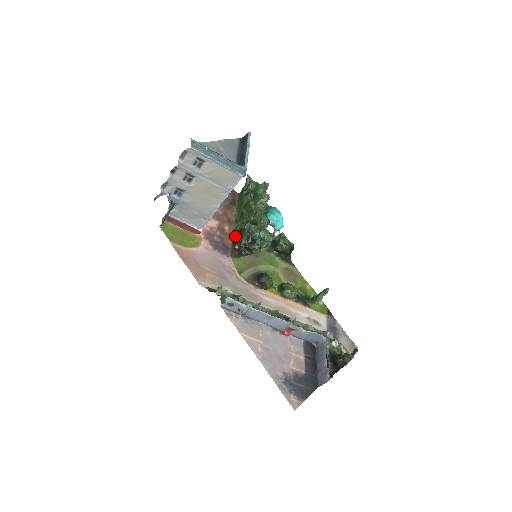
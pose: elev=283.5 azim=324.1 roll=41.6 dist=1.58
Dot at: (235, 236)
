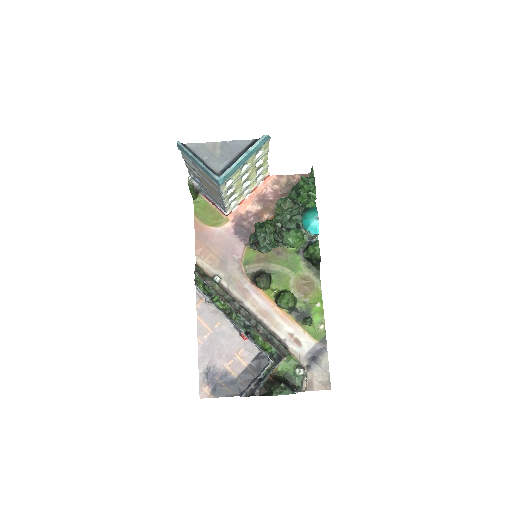
Dot at: occluded
